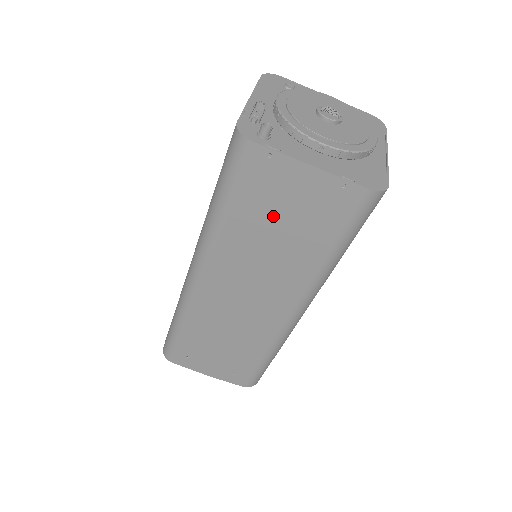
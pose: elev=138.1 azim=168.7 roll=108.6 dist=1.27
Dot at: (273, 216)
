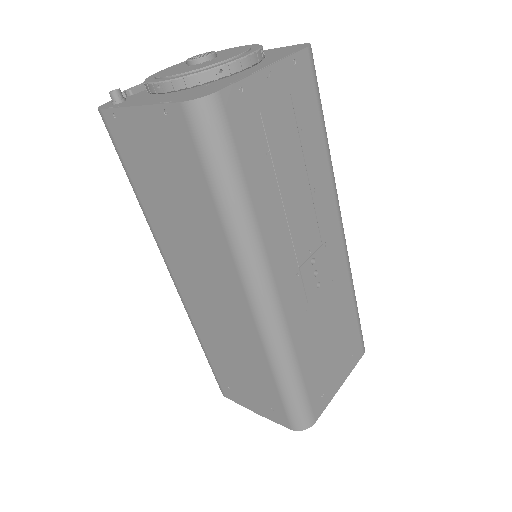
Dot at: (158, 181)
